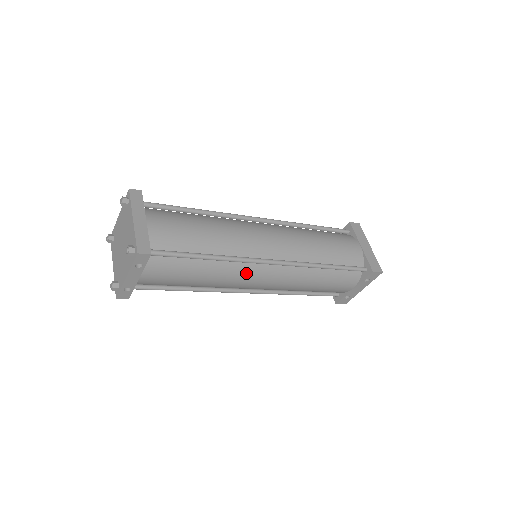
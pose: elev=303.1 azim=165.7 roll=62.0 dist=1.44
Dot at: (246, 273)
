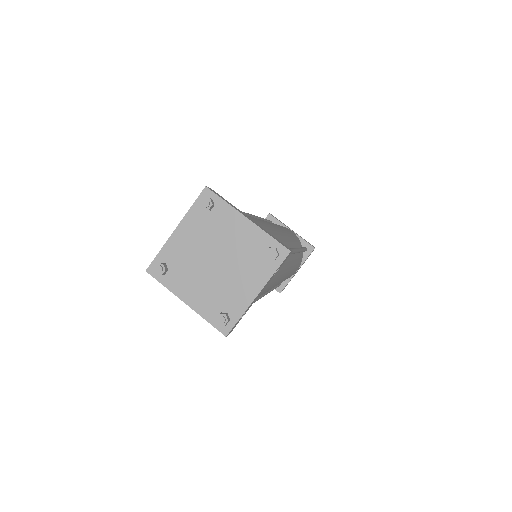
Dot at: (287, 267)
